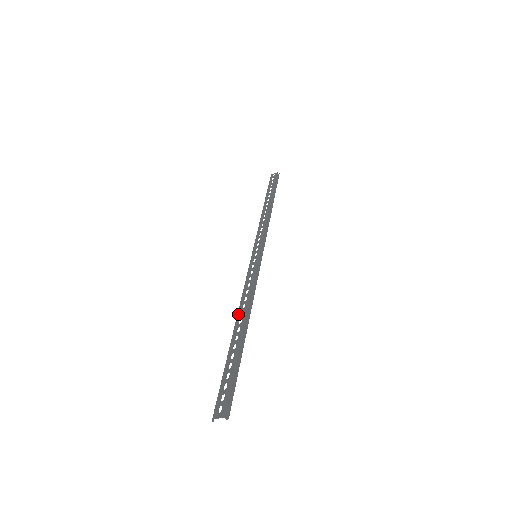
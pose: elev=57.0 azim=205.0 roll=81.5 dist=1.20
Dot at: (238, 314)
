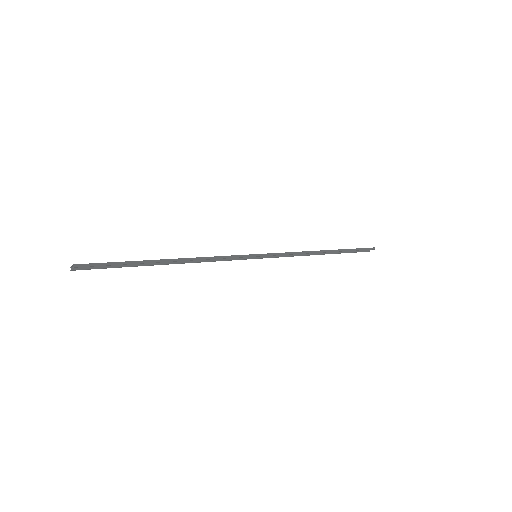
Dot at: occluded
